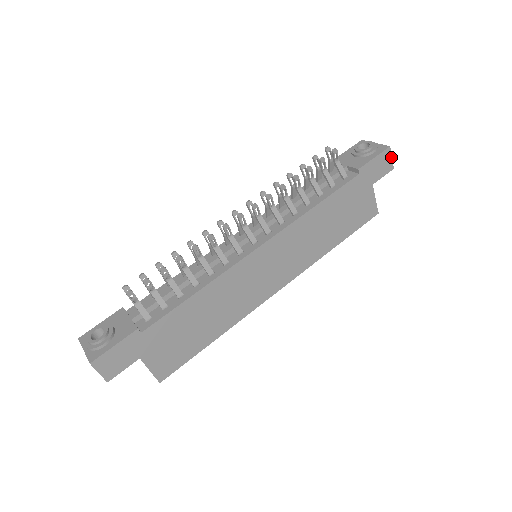
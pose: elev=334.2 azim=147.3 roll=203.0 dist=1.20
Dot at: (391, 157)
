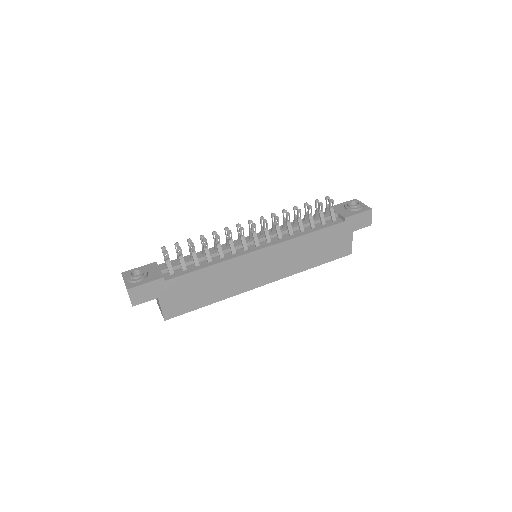
Dot at: (371, 217)
